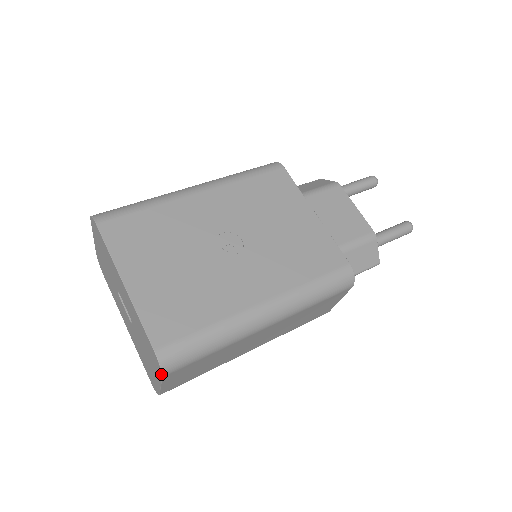
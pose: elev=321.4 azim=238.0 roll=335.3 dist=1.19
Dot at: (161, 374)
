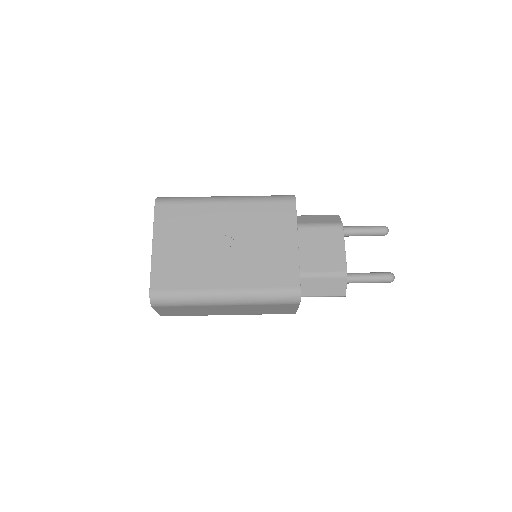
Dot at: (151, 305)
